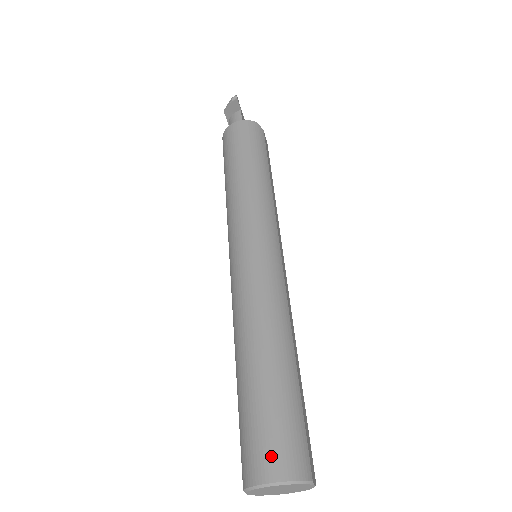
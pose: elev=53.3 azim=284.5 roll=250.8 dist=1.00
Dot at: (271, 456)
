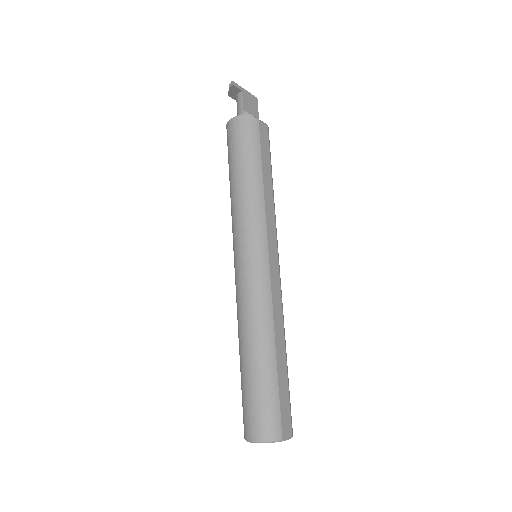
Dot at: (253, 425)
